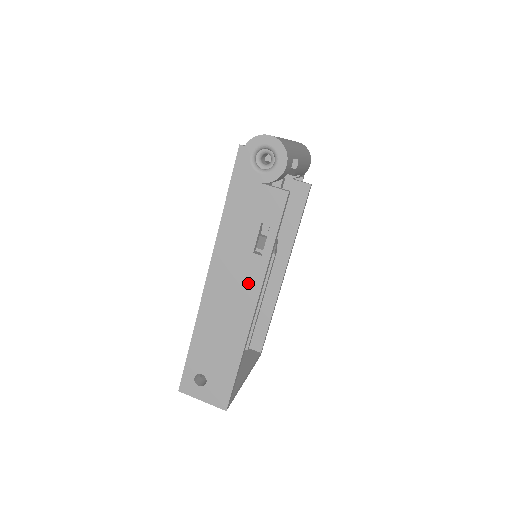
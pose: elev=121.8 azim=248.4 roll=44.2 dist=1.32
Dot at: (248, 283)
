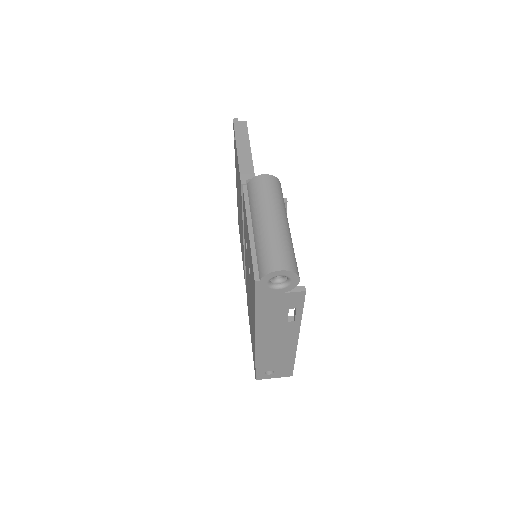
Dot at: (288, 333)
